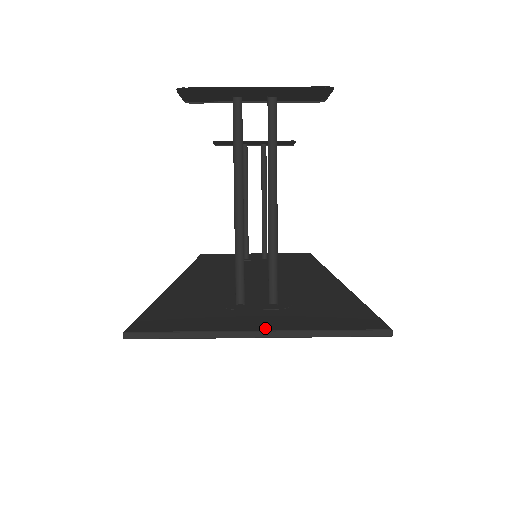
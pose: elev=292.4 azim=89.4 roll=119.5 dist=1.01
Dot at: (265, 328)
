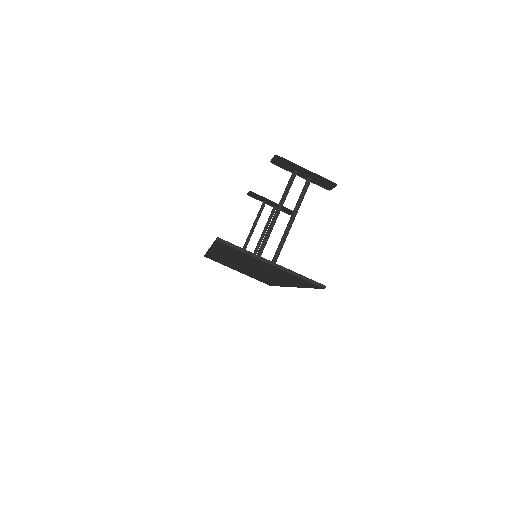
Dot at: (275, 263)
